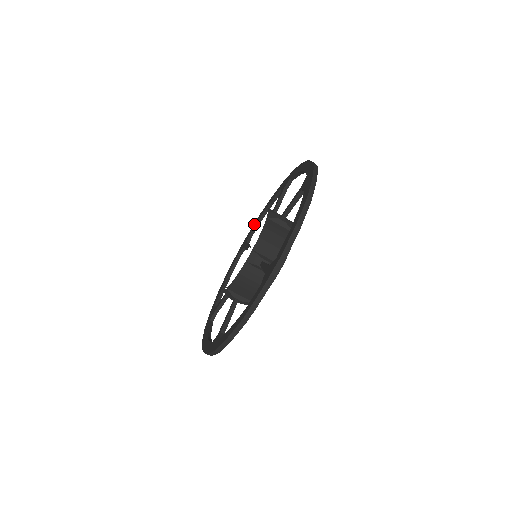
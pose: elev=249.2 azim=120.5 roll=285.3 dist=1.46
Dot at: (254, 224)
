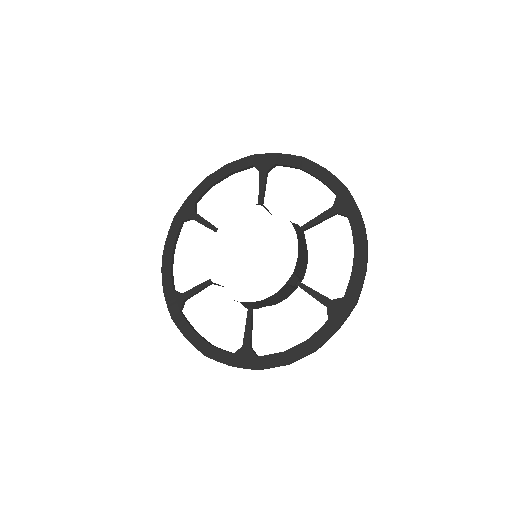
Dot at: (289, 158)
